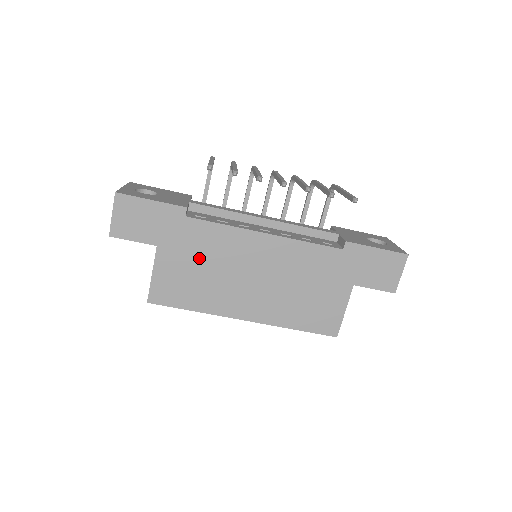
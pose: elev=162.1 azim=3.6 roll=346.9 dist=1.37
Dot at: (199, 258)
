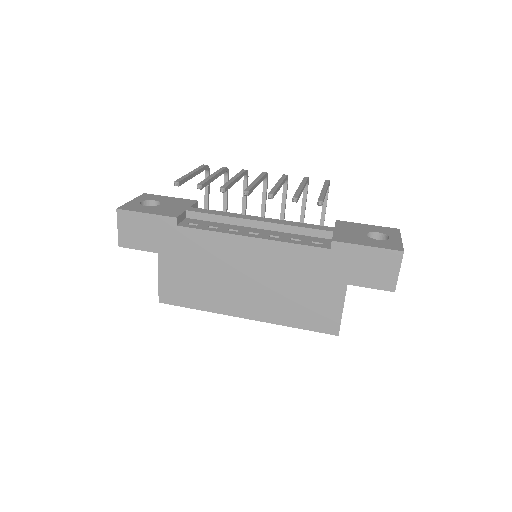
Dot at: (195, 262)
